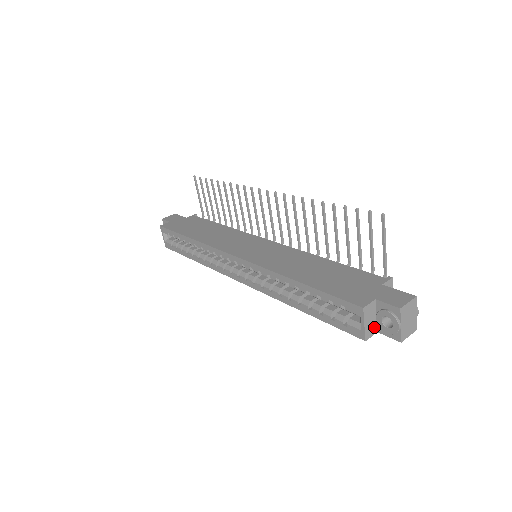
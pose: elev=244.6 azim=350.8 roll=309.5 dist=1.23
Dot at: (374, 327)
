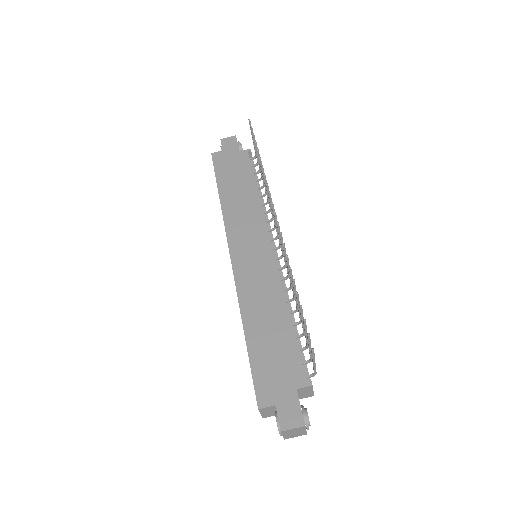
Dot at: (274, 413)
